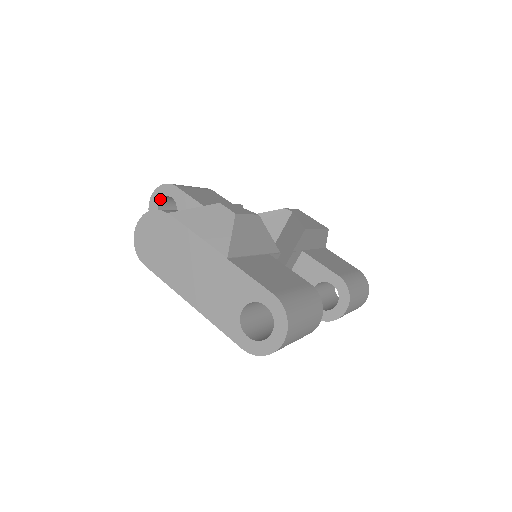
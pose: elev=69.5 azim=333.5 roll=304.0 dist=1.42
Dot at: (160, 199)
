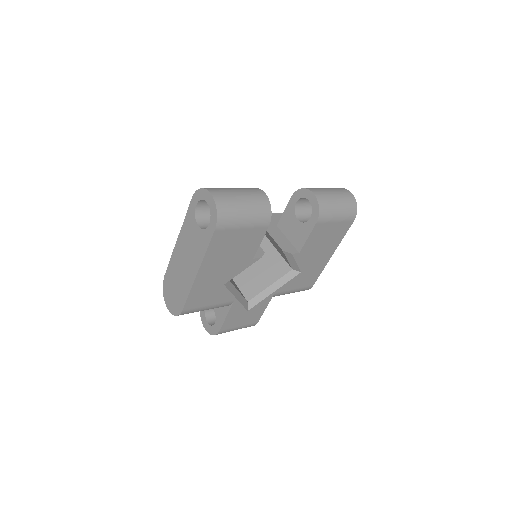
Dot at: (206, 320)
